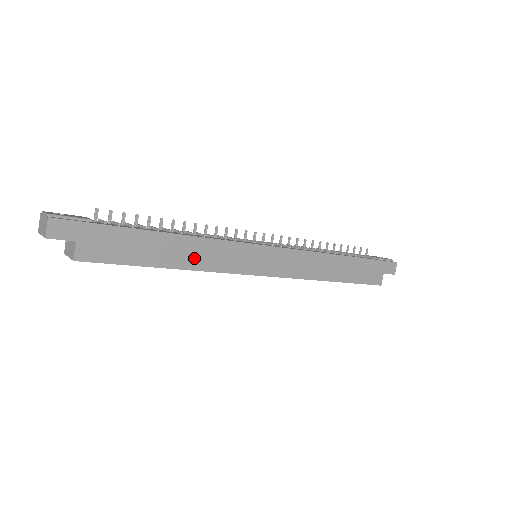
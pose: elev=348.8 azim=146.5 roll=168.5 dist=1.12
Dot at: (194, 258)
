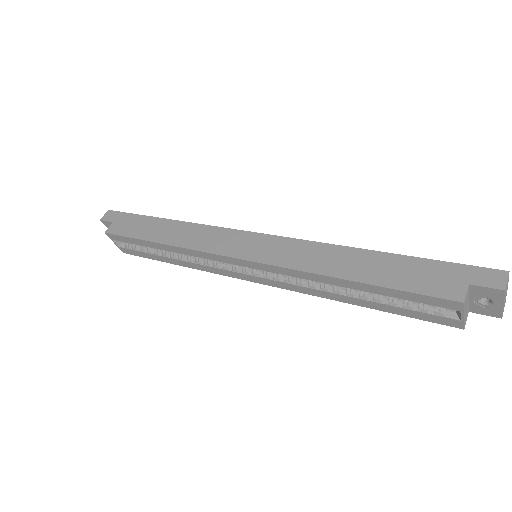
Dot at: (180, 237)
